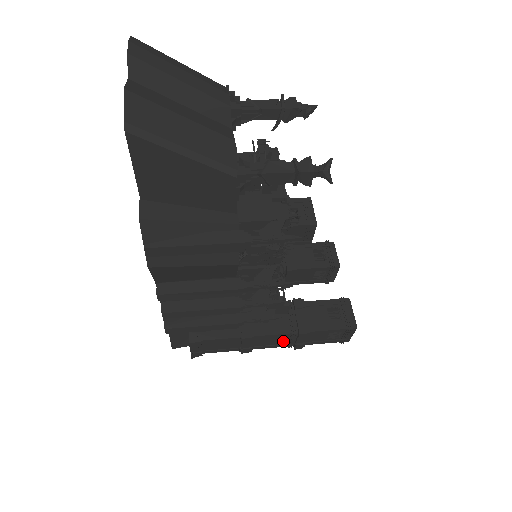
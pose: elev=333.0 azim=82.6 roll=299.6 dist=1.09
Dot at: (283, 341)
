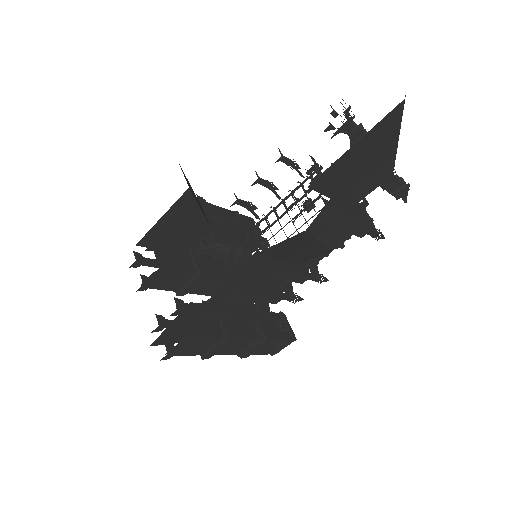
Dot at: (241, 348)
